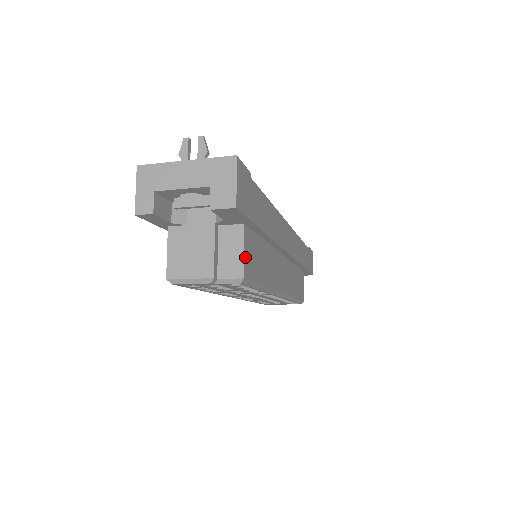
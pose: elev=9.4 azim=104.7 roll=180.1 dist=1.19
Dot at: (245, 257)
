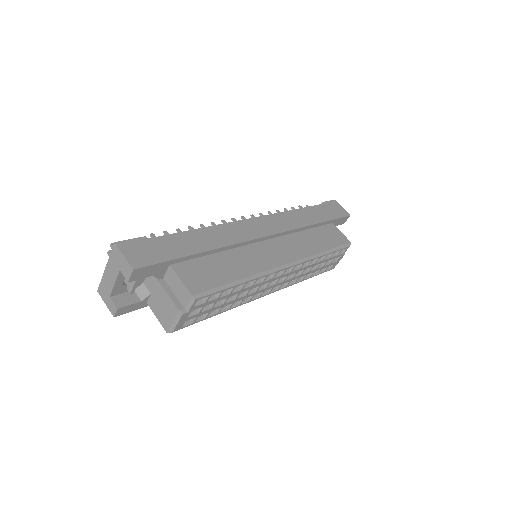
Dot at: (185, 282)
